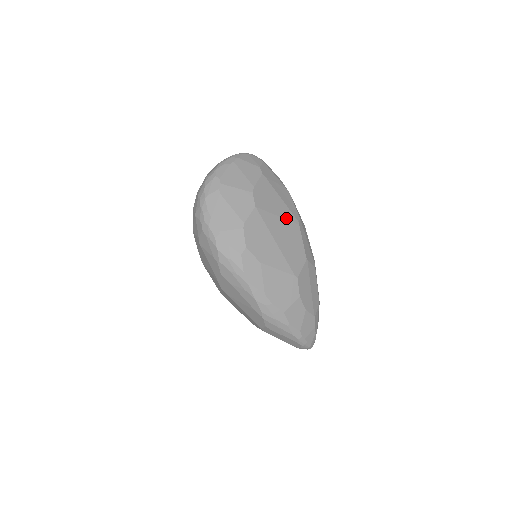
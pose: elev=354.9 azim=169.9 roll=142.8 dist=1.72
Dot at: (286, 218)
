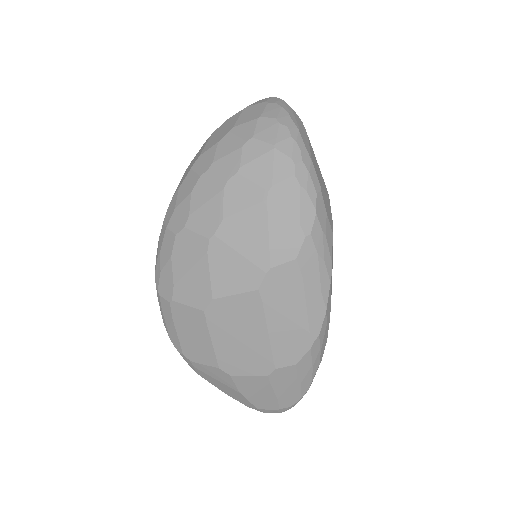
Dot at: occluded
